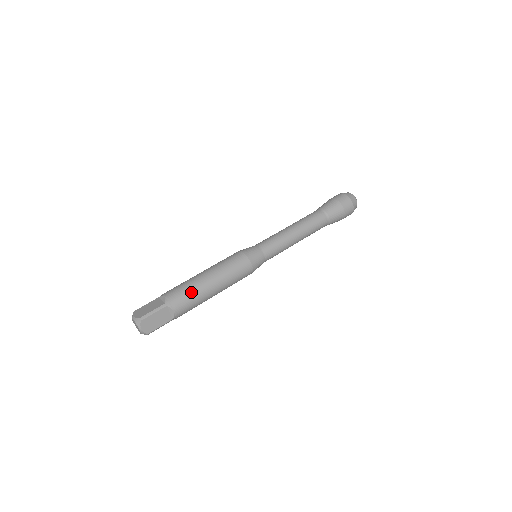
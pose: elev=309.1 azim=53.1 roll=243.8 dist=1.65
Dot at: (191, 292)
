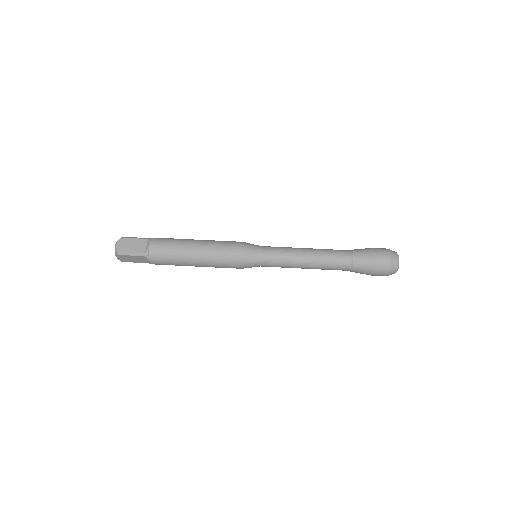
Dot at: (172, 258)
